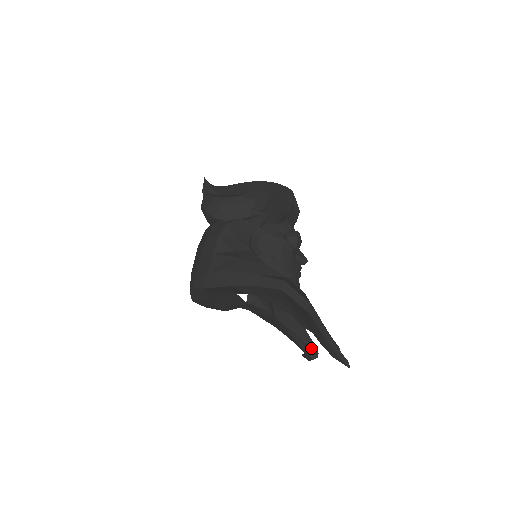
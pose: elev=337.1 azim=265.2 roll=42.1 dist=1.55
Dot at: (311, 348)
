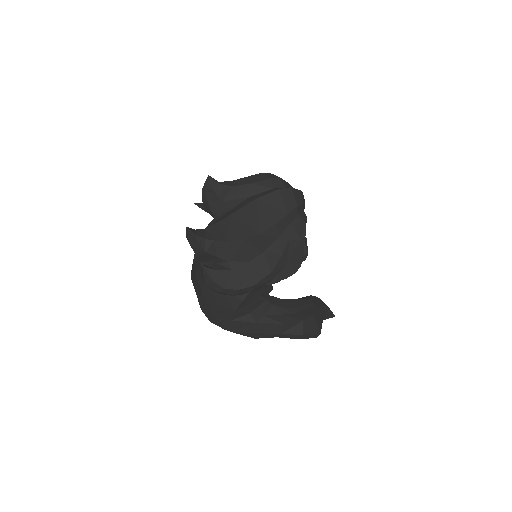
Dot at: occluded
